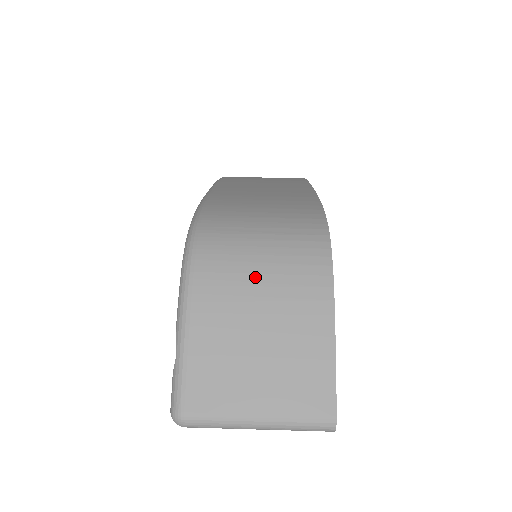
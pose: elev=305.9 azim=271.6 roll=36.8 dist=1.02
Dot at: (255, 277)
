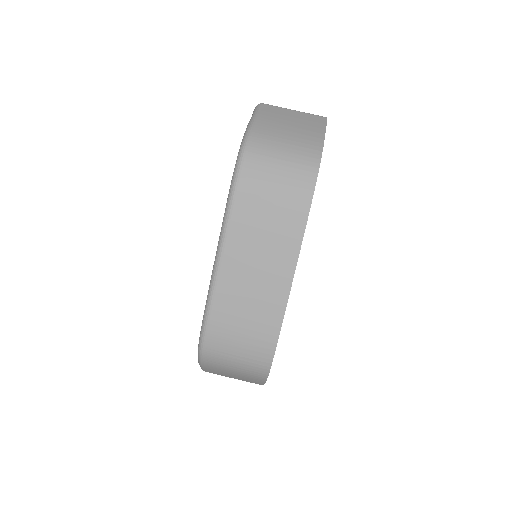
Dot at: (231, 371)
